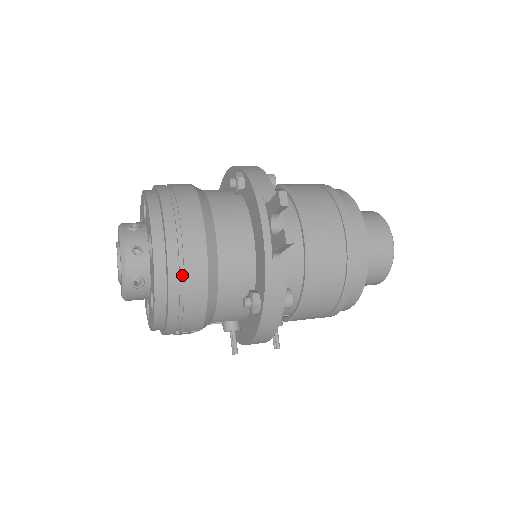
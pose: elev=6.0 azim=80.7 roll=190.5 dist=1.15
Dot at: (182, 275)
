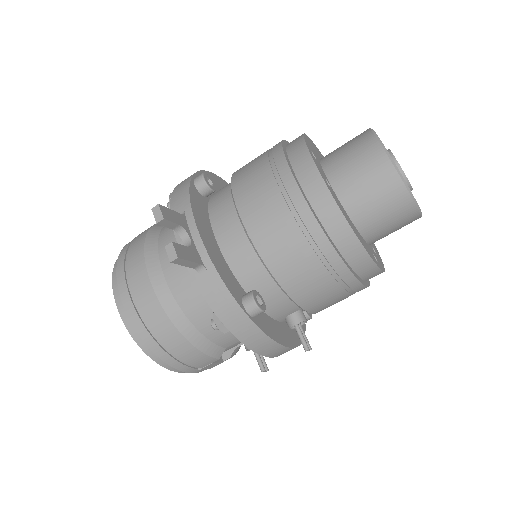
Dot at: (146, 323)
